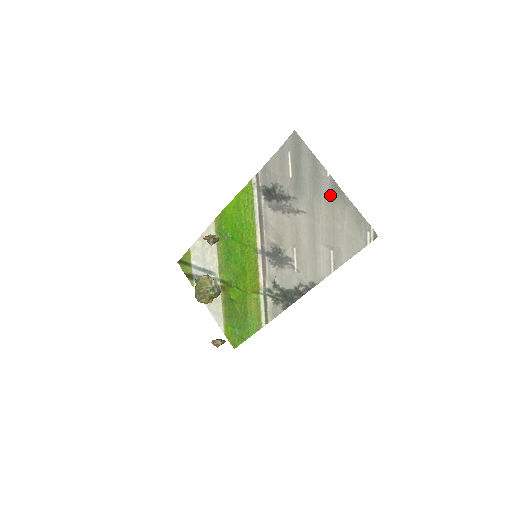
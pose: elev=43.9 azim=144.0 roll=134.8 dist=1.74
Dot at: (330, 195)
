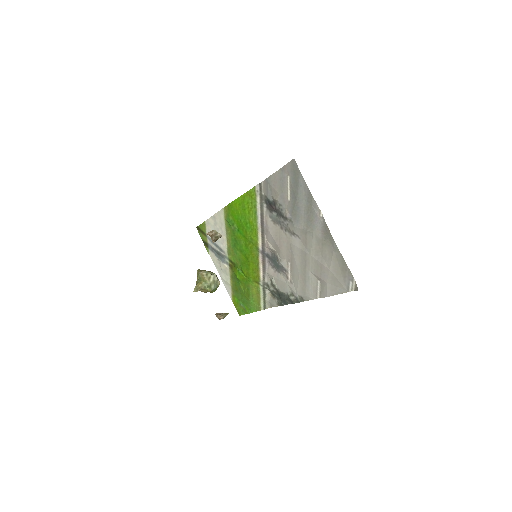
Dot at: (321, 234)
